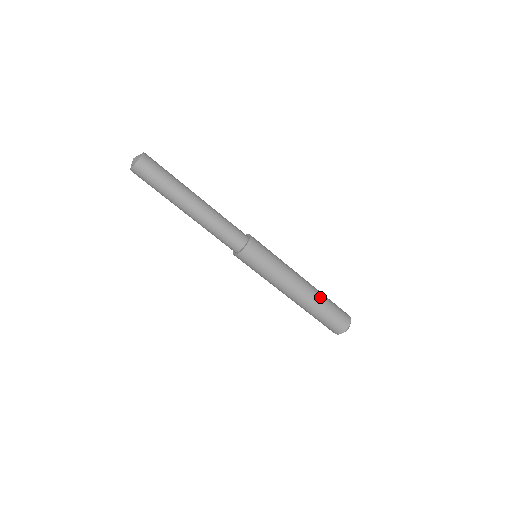
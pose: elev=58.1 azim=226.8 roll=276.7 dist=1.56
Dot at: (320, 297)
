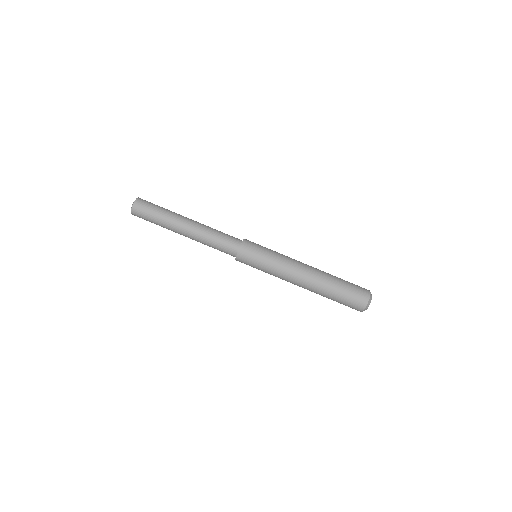
Dot at: (328, 280)
